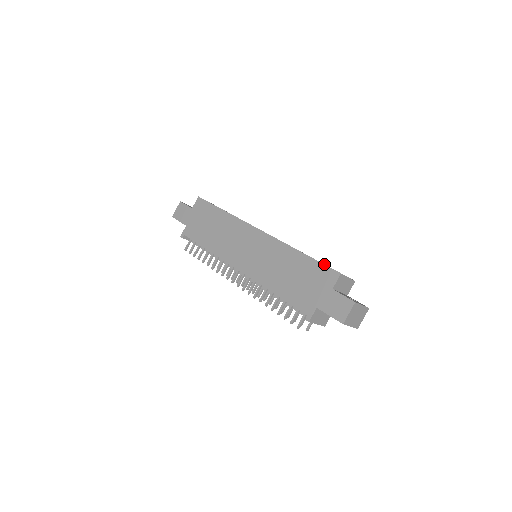
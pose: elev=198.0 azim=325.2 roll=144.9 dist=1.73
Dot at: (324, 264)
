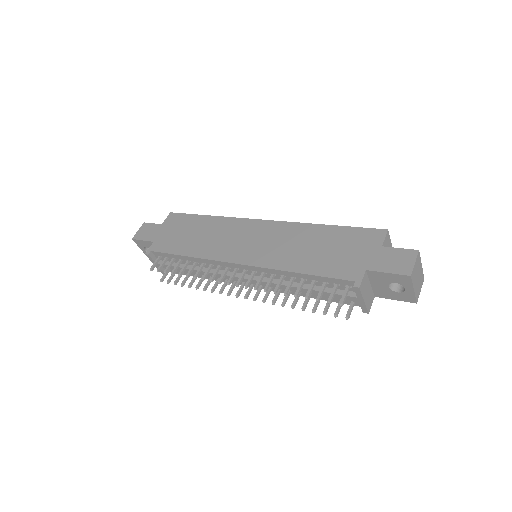
Dot at: (361, 228)
